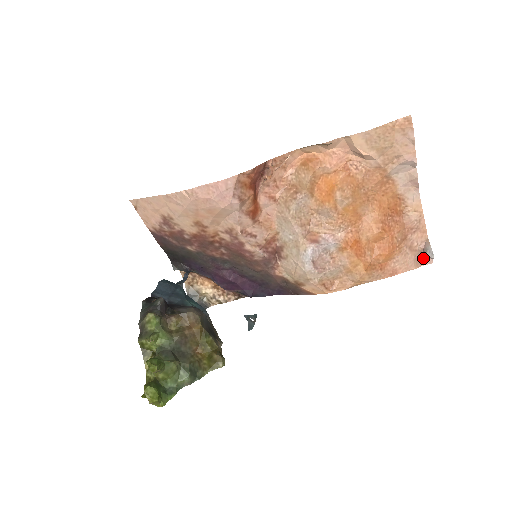
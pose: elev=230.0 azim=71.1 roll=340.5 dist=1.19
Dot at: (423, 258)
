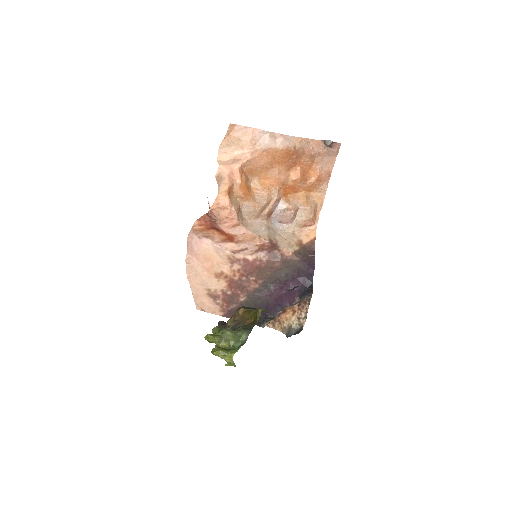
Dot at: (335, 149)
